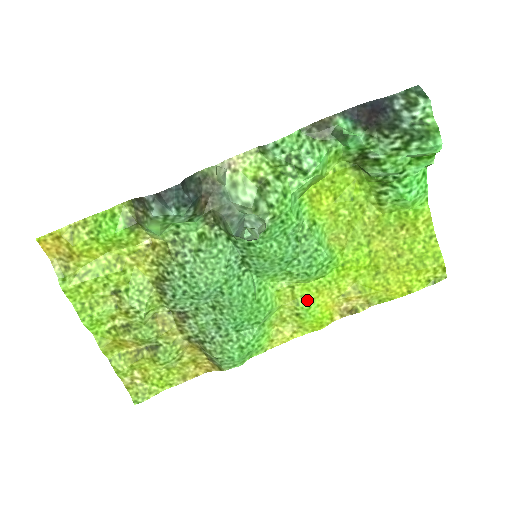
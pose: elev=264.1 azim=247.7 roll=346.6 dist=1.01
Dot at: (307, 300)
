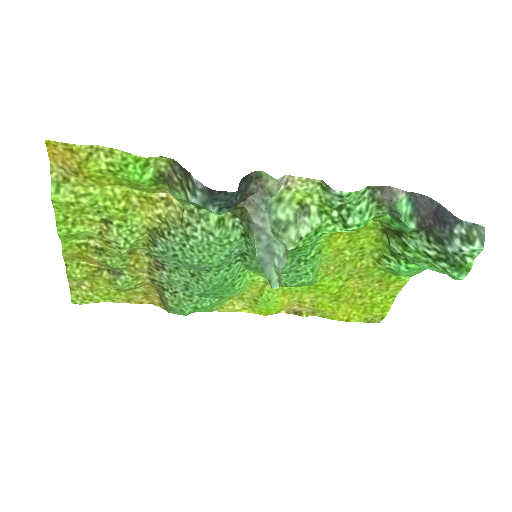
Dot at: (271, 296)
